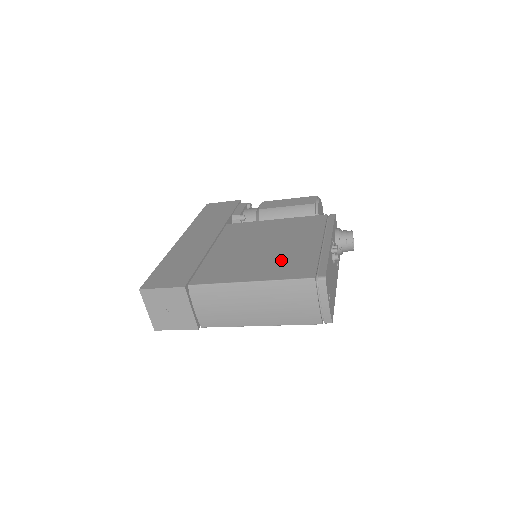
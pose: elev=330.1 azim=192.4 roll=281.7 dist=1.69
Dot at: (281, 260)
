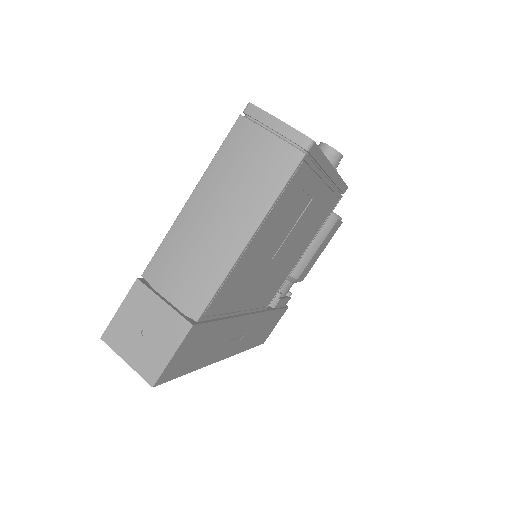
Dot at: occluded
